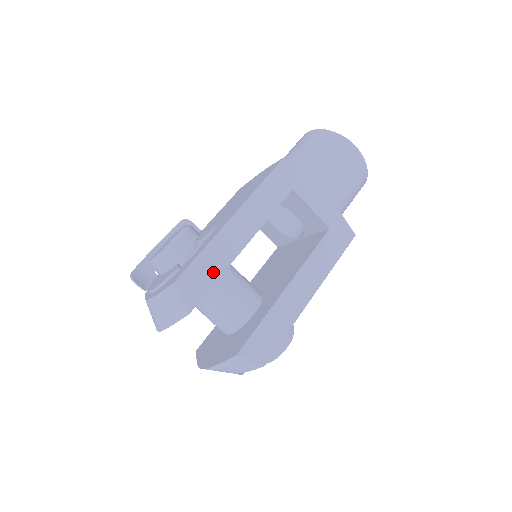
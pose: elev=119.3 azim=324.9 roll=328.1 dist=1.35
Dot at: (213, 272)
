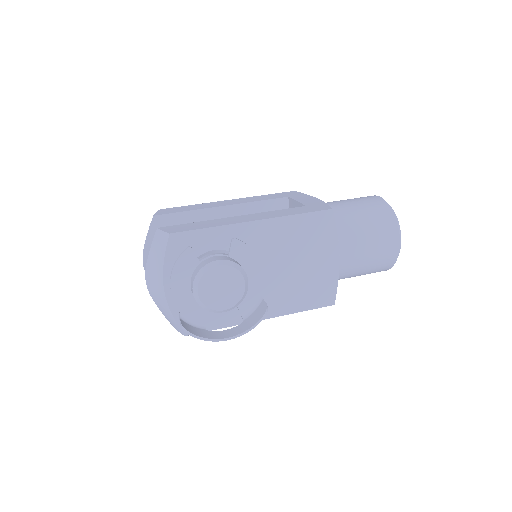
Dot at: (189, 209)
